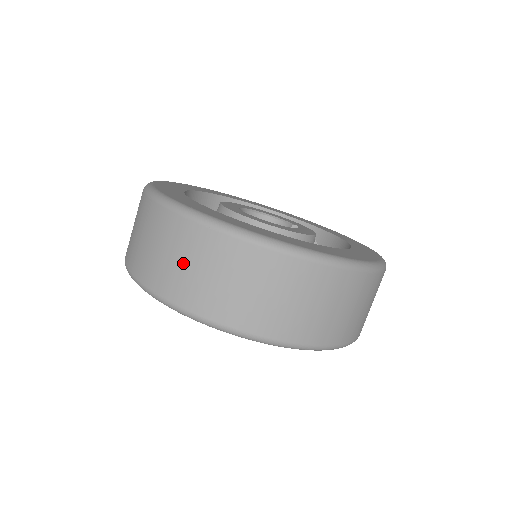
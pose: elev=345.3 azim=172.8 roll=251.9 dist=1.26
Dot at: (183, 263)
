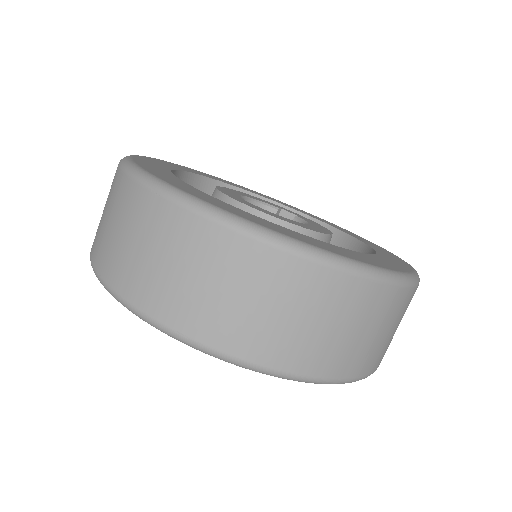
Dot at: (345, 330)
